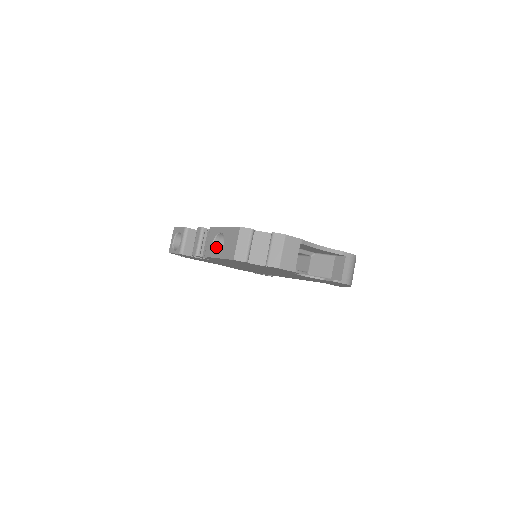
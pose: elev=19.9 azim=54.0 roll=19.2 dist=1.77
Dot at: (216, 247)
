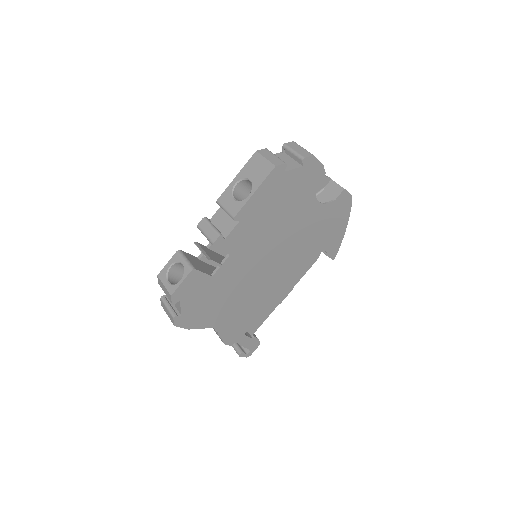
Dot at: occluded
